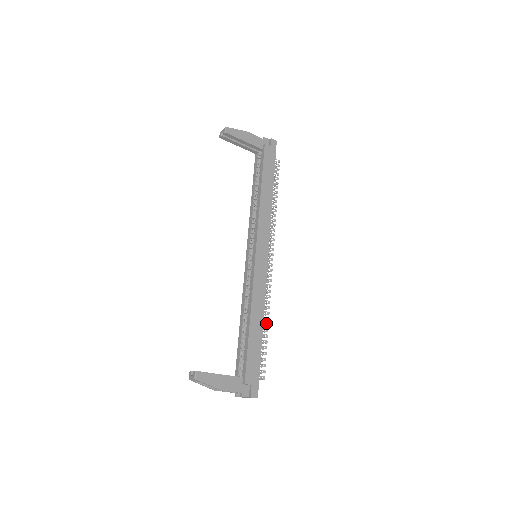
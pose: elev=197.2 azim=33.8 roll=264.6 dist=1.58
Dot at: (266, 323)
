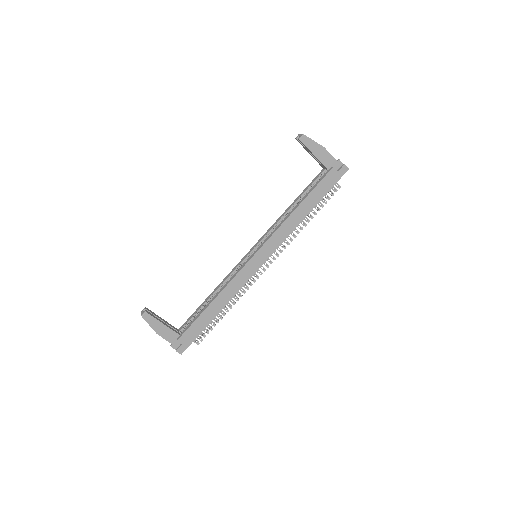
Dot at: occluded
